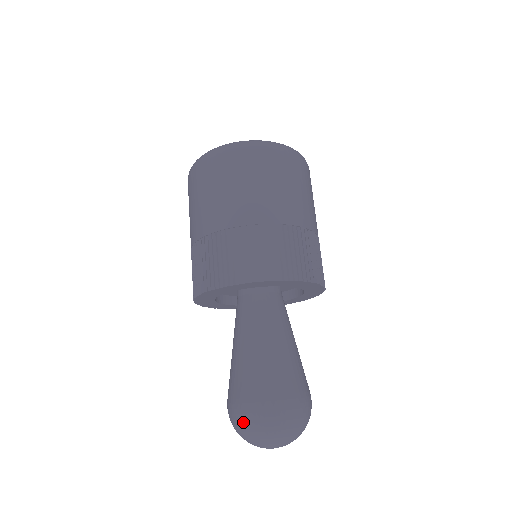
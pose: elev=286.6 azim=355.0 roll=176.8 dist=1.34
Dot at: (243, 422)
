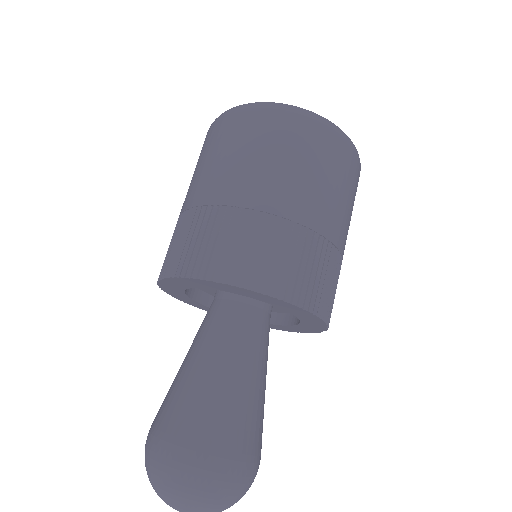
Dot at: (145, 458)
